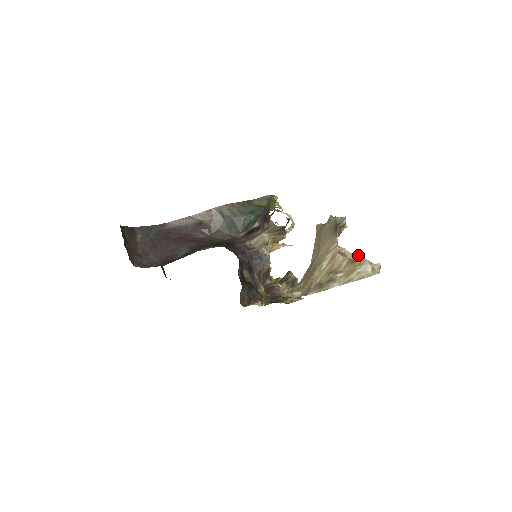
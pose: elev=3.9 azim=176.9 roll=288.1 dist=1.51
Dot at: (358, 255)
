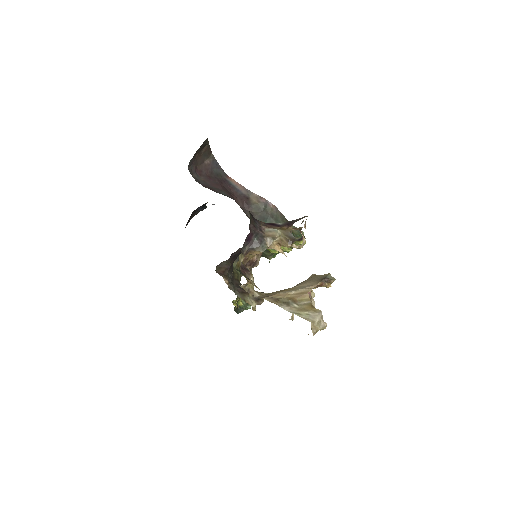
Dot at: occluded
